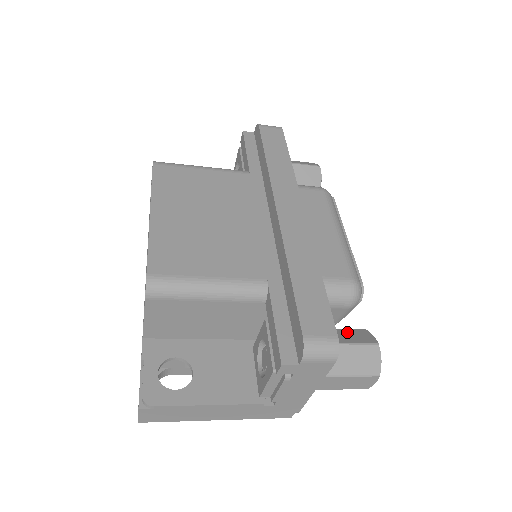
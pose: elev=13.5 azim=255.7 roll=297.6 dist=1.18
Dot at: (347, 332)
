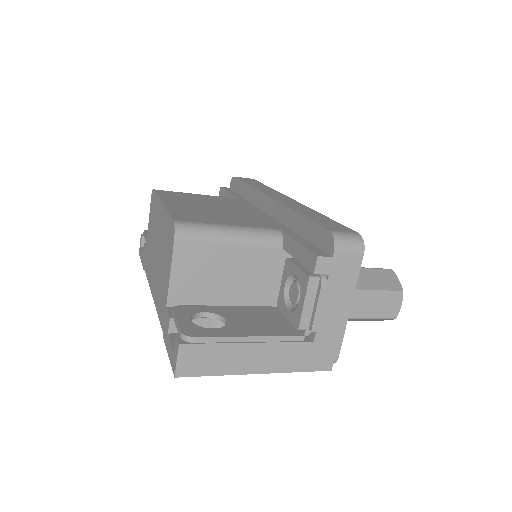
Dot at: occluded
